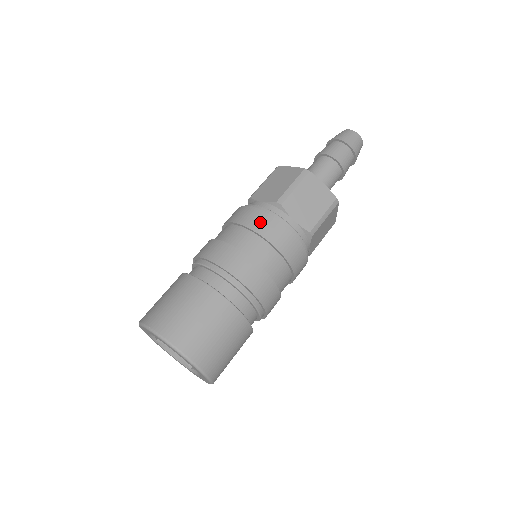
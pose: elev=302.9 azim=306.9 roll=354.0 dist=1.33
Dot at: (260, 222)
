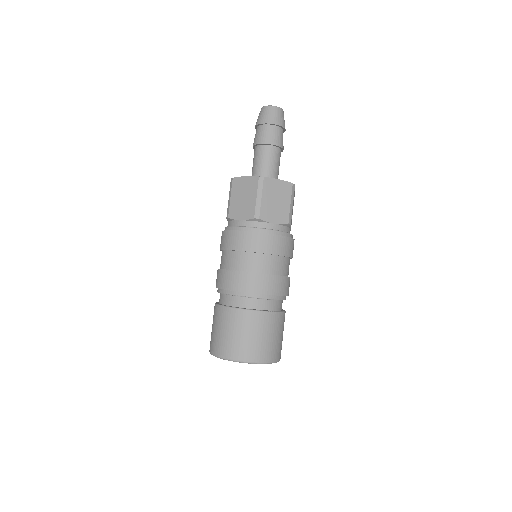
Dot at: (253, 242)
